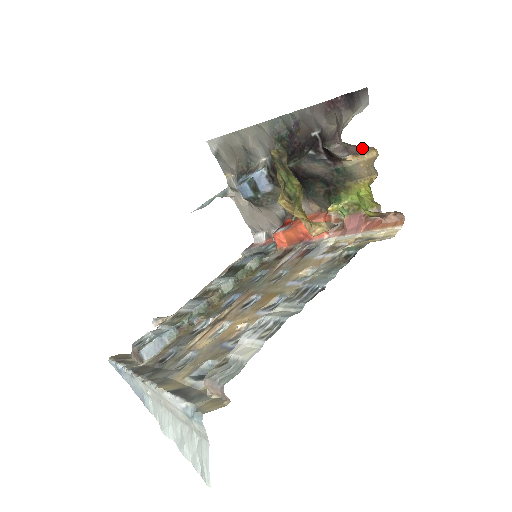
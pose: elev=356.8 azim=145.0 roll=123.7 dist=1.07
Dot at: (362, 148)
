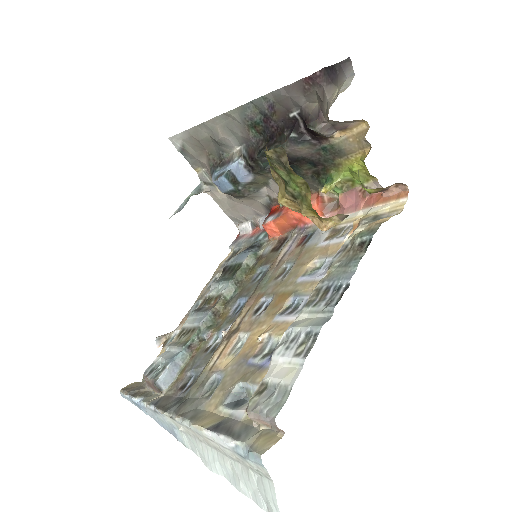
Dot at: (350, 122)
